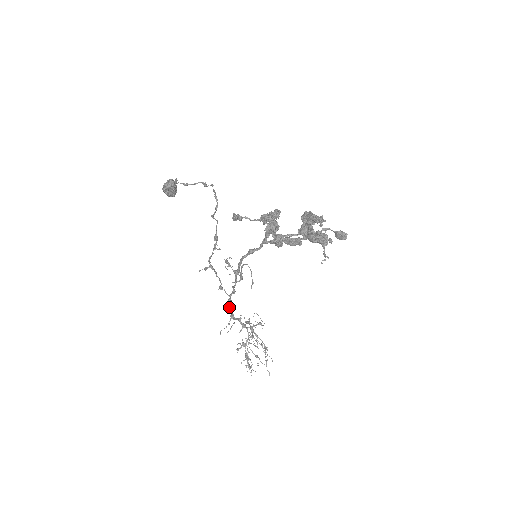
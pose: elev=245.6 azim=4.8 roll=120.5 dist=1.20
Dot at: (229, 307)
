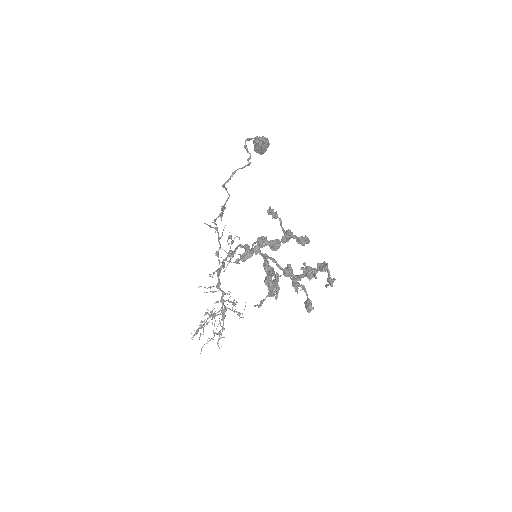
Dot at: (217, 275)
